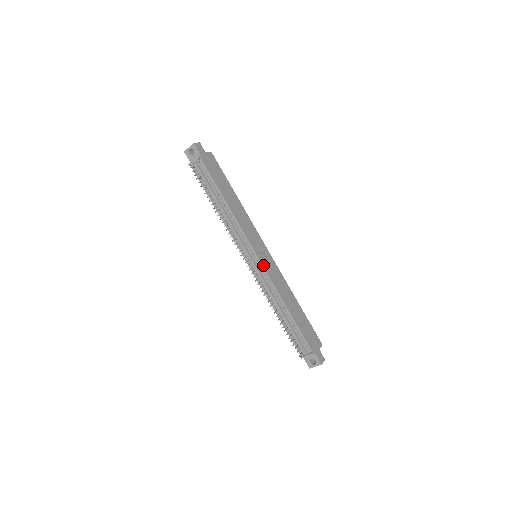
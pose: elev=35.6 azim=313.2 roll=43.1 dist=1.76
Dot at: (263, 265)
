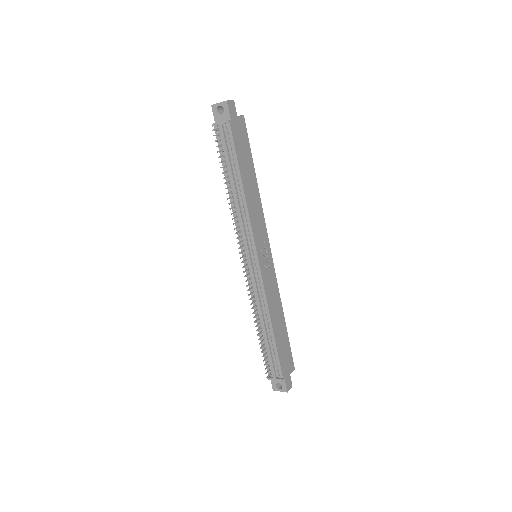
Dot at: (261, 271)
